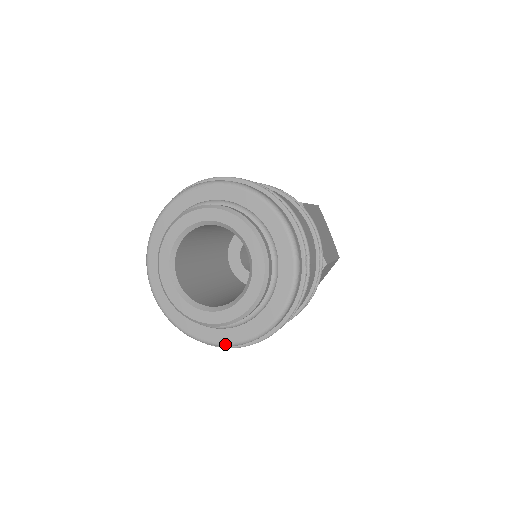
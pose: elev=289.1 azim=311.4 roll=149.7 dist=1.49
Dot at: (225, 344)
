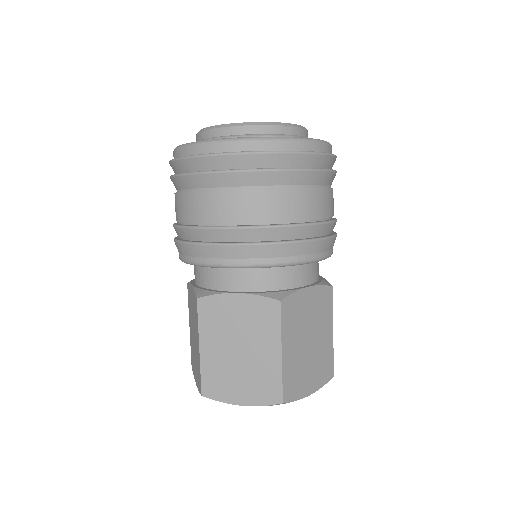
Dot at: (322, 140)
